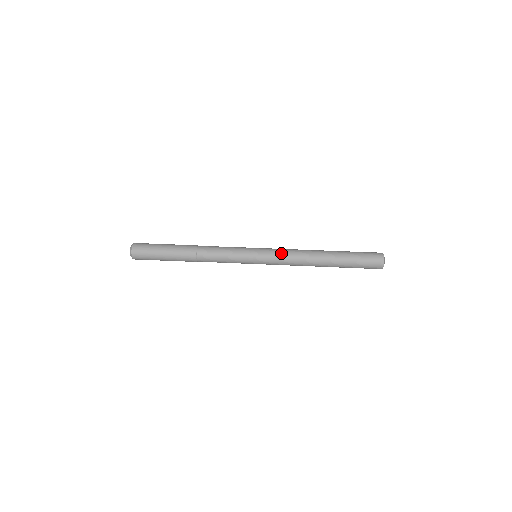
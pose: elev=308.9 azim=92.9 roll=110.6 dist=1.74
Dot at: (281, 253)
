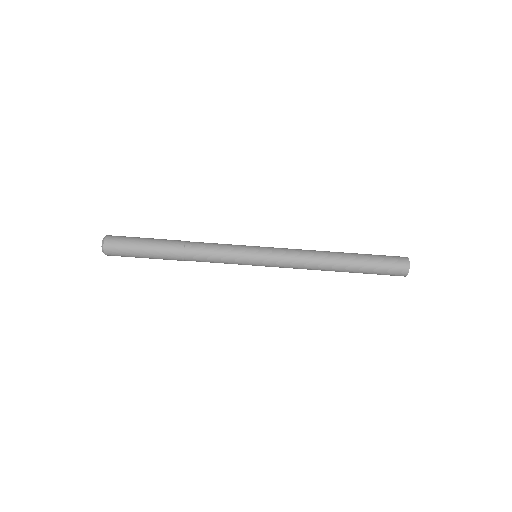
Dot at: (286, 264)
